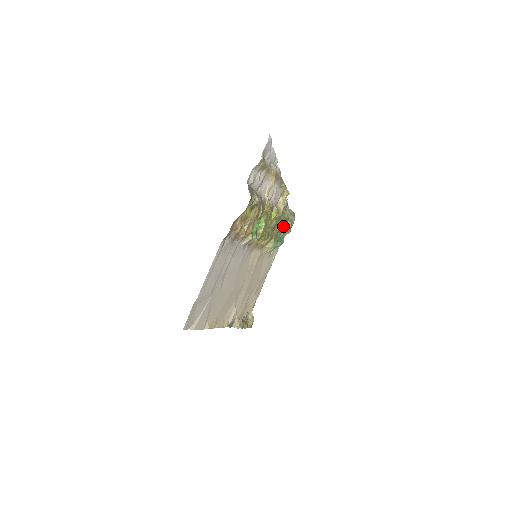
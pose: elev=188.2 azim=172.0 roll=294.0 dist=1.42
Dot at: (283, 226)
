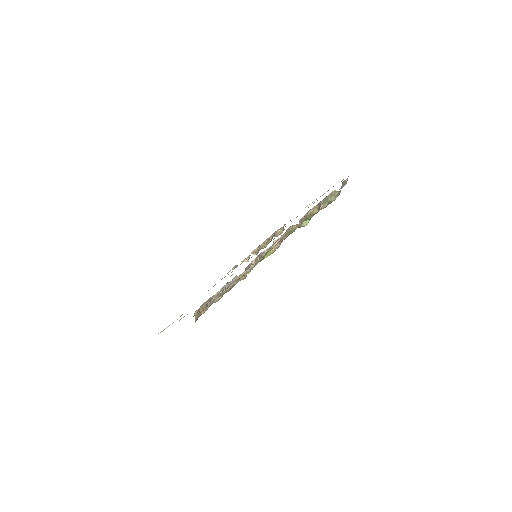
Dot at: (306, 221)
